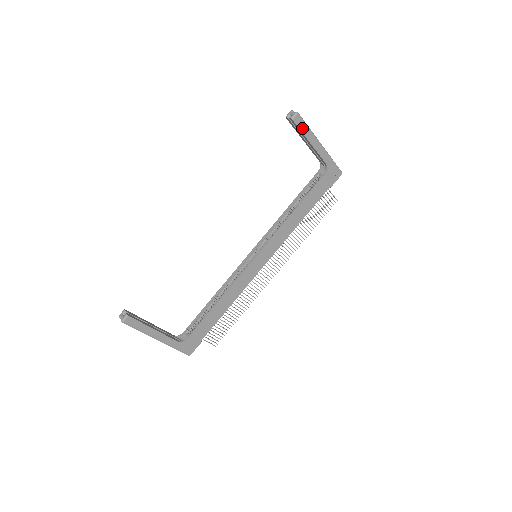
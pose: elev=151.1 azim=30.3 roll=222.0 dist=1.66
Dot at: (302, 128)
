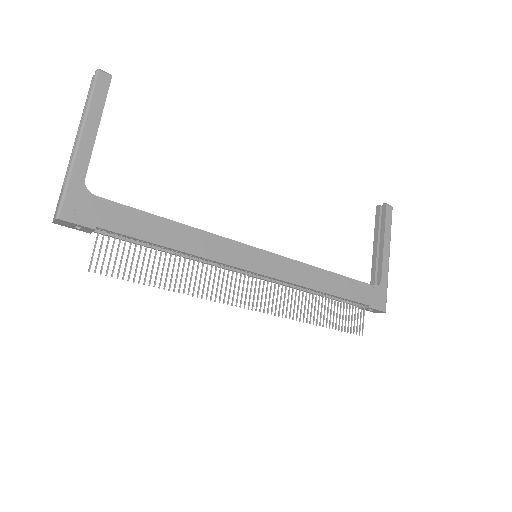
Dot at: (387, 221)
